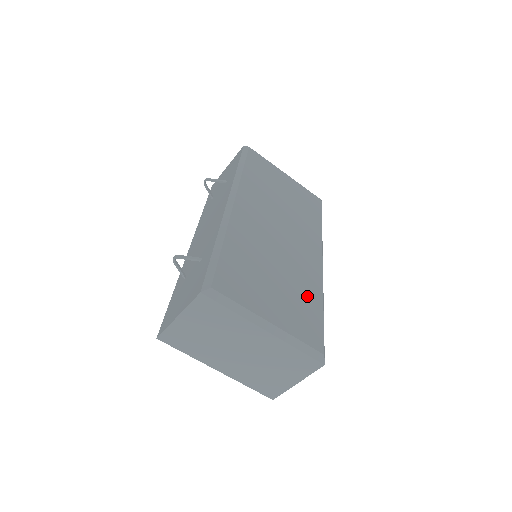
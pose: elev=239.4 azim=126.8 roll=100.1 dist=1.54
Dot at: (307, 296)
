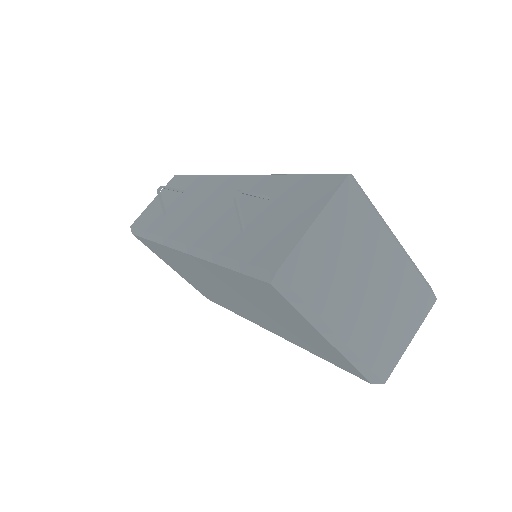
Dot at: occluded
